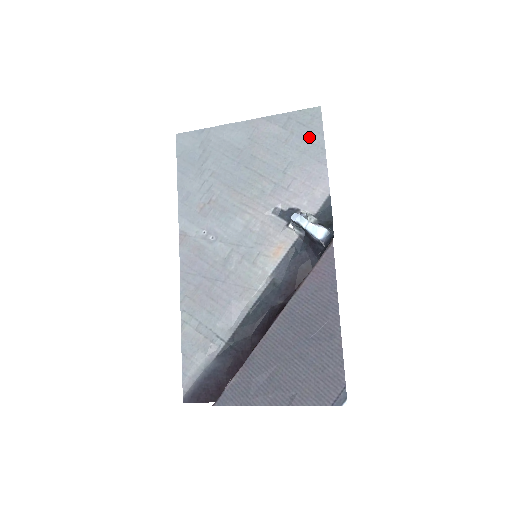
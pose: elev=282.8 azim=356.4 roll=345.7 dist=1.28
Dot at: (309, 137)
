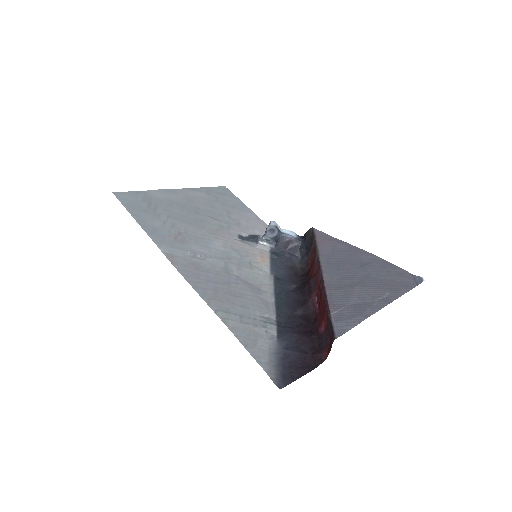
Dot at: (230, 200)
